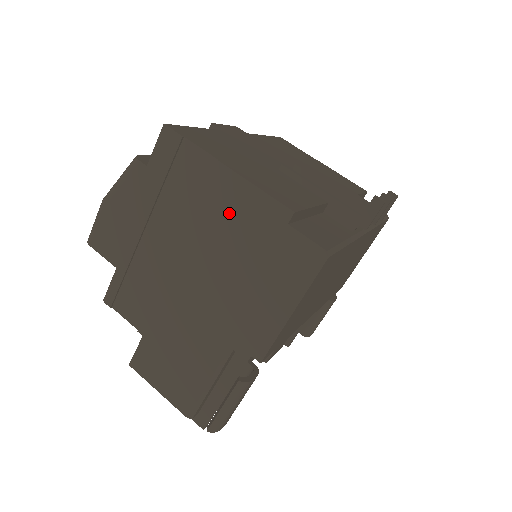
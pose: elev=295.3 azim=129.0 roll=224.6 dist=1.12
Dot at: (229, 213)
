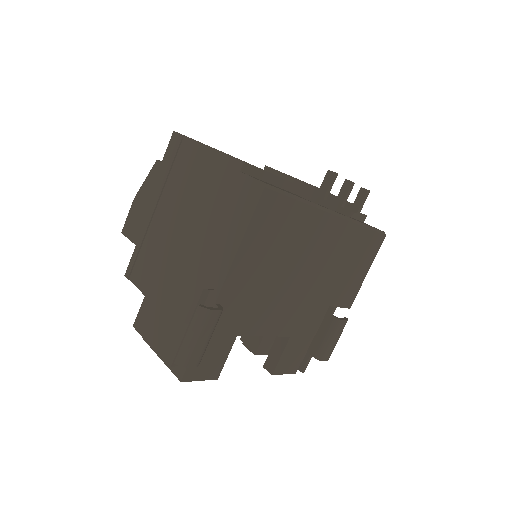
Dot at: (205, 177)
